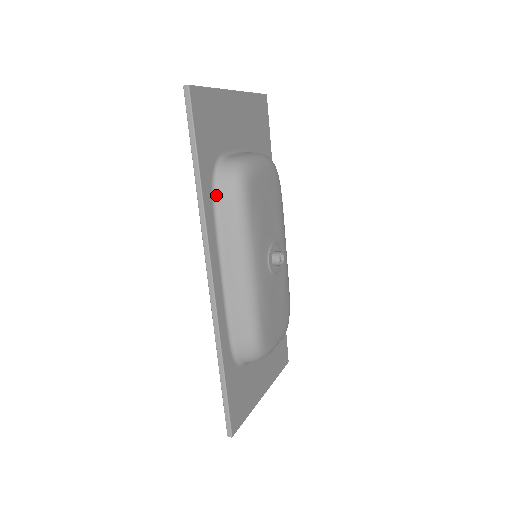
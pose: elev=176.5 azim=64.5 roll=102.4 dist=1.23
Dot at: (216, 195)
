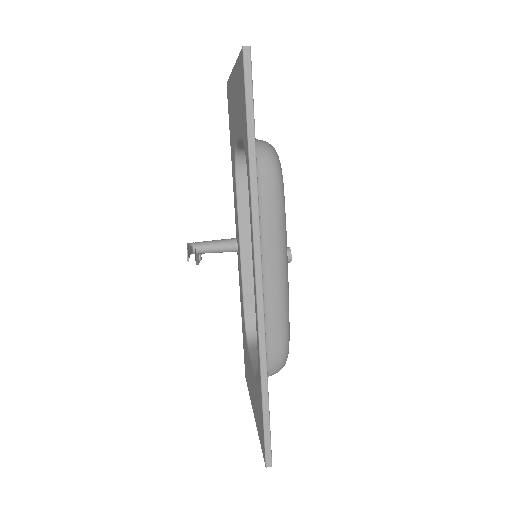
Dot at: occluded
